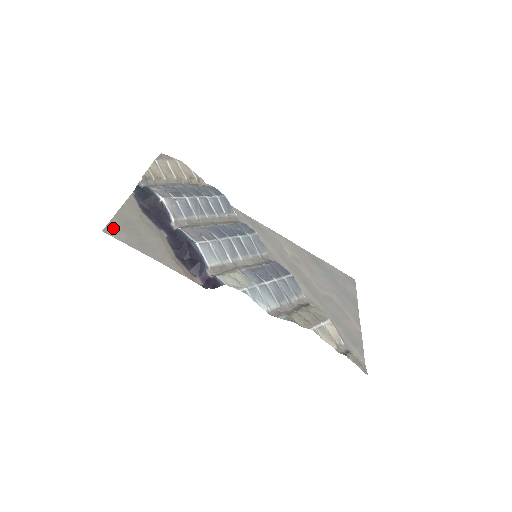
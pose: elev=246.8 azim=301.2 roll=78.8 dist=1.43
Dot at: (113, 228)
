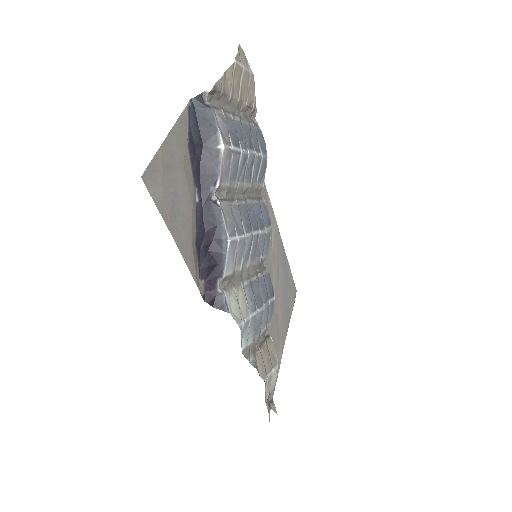
Dot at: (154, 173)
